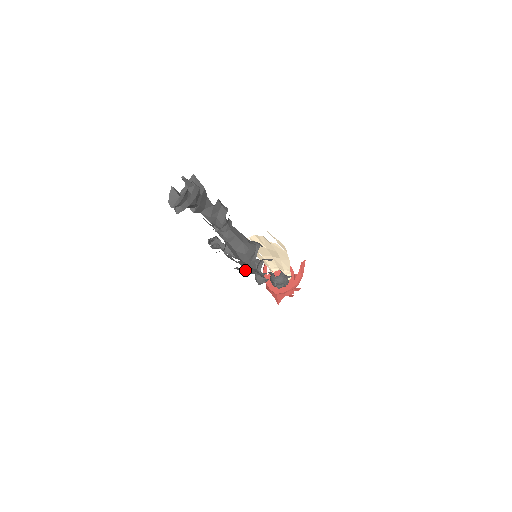
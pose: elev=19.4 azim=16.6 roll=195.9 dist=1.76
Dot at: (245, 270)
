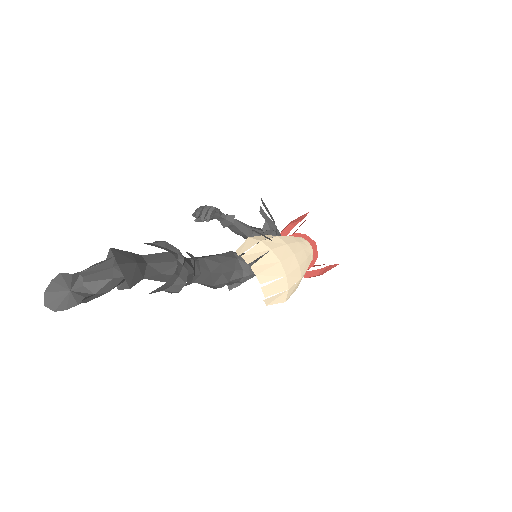
Dot at: occluded
